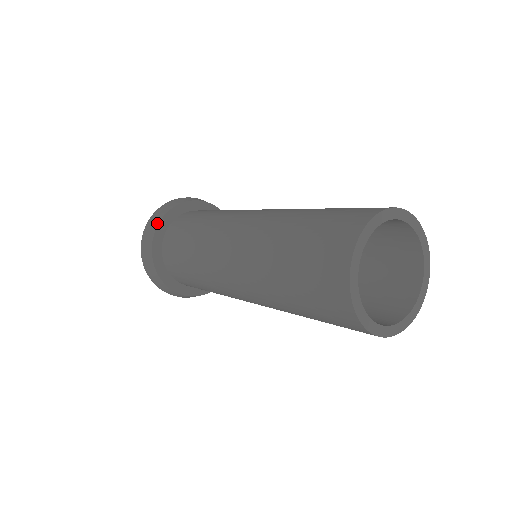
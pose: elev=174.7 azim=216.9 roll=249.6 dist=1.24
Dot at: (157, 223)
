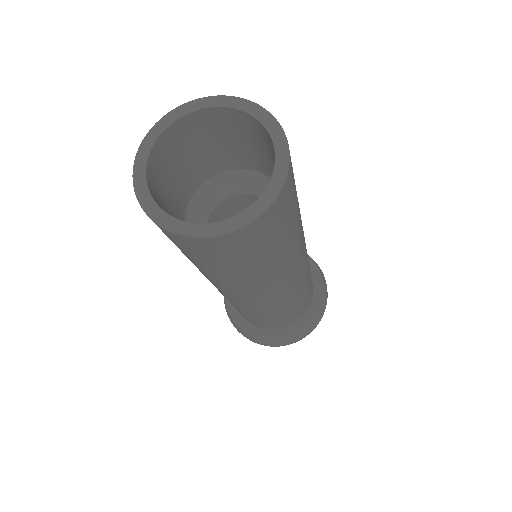
Dot at: occluded
